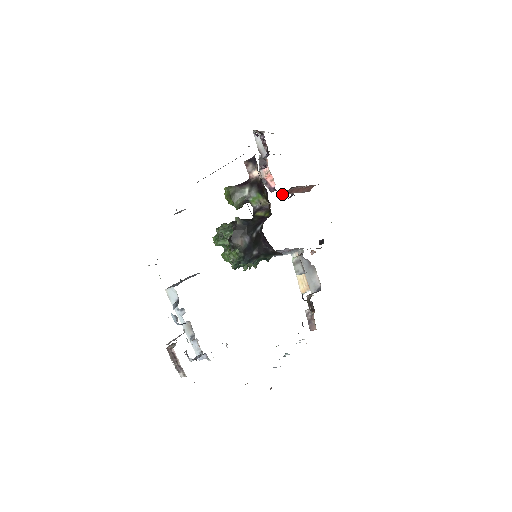
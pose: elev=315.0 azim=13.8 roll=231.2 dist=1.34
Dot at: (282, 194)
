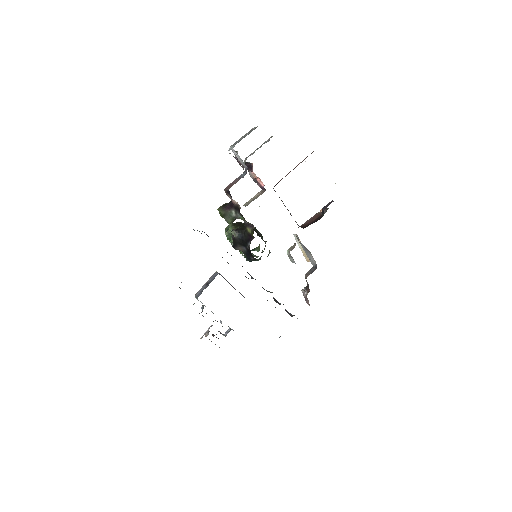
Dot at: (275, 185)
